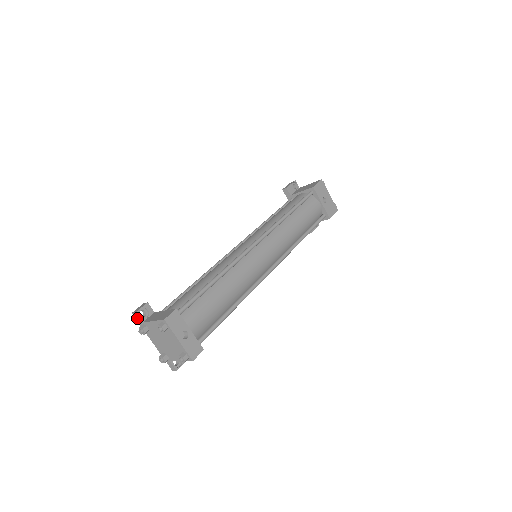
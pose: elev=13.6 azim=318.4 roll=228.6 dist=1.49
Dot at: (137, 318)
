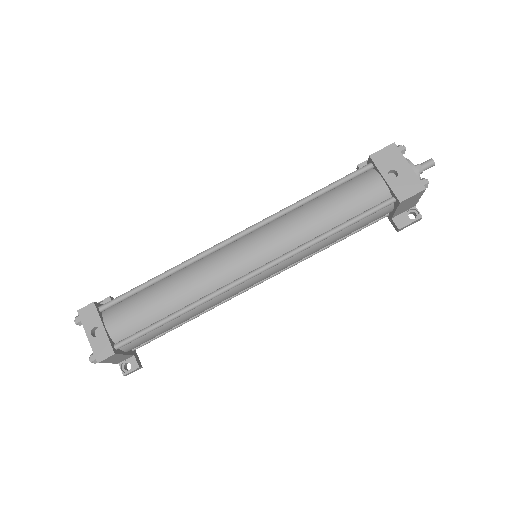
Dot at: occluded
